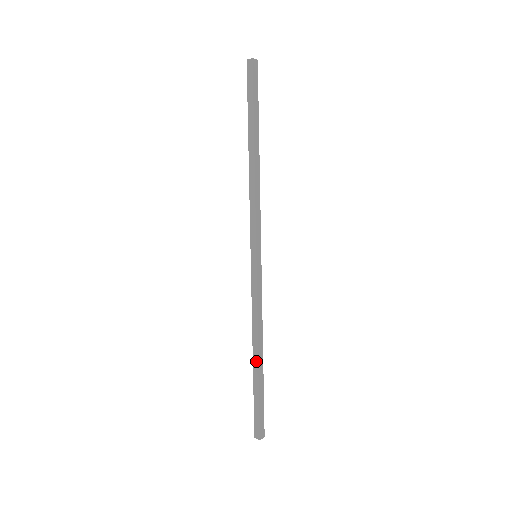
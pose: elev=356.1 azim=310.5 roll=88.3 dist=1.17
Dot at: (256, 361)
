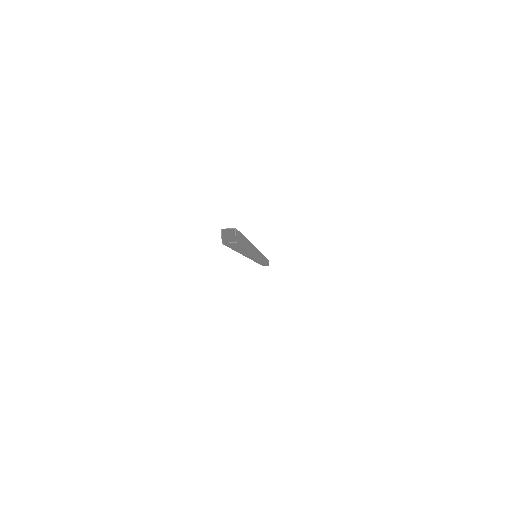
Dot at: occluded
